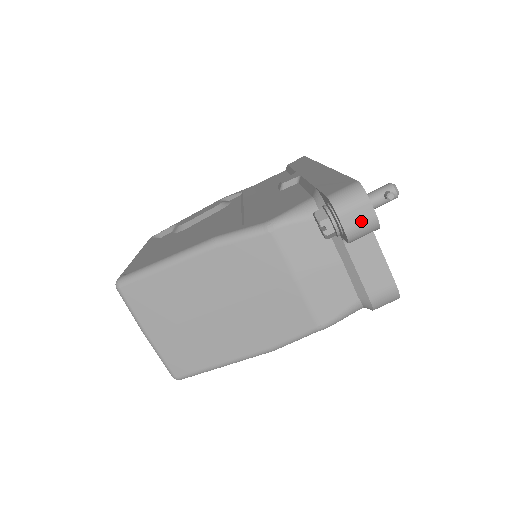
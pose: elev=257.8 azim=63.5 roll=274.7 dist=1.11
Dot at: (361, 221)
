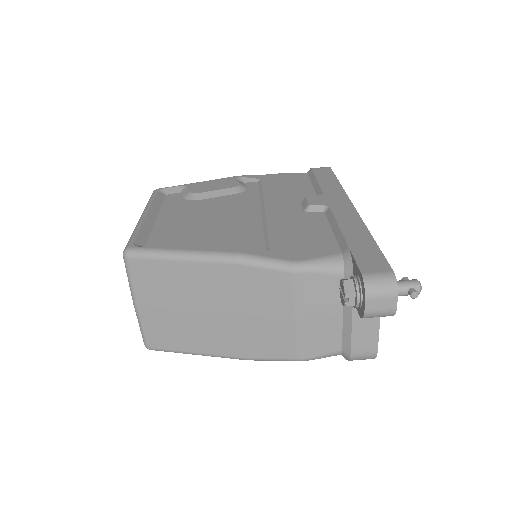
Dot at: (382, 309)
